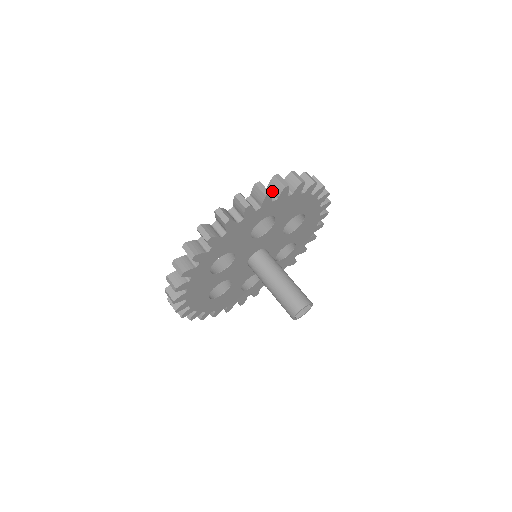
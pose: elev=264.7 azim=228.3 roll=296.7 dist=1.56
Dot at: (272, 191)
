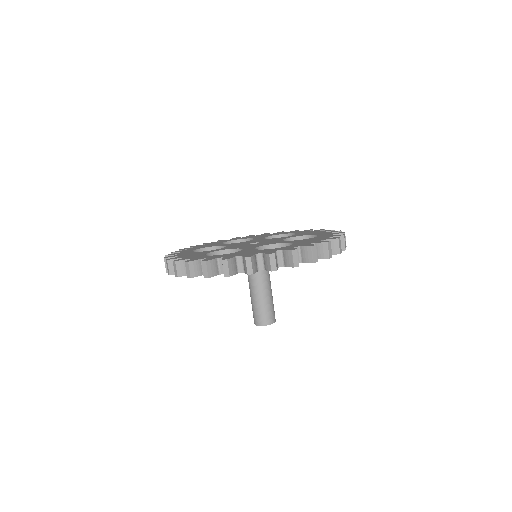
Dot at: (302, 254)
